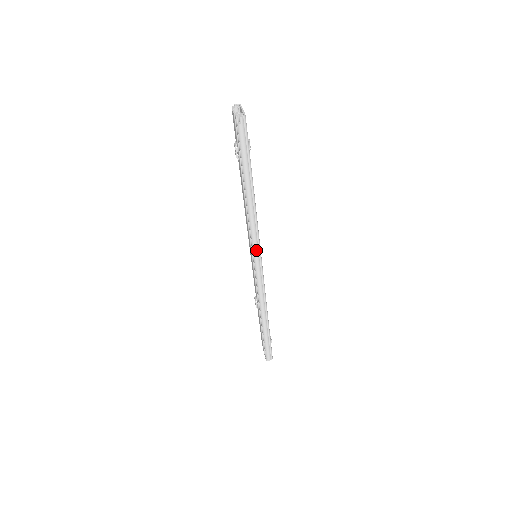
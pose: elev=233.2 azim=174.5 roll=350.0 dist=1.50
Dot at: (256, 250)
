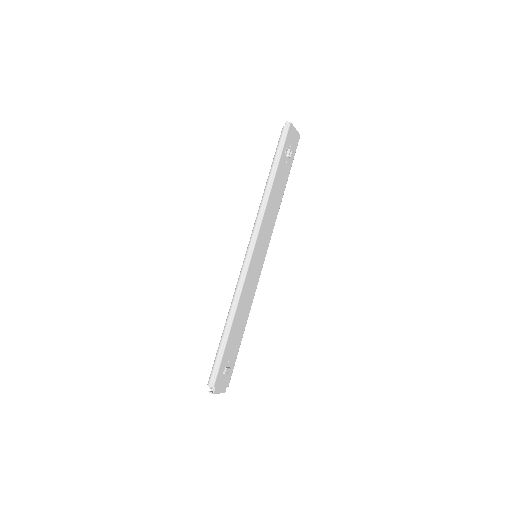
Dot at: (253, 234)
